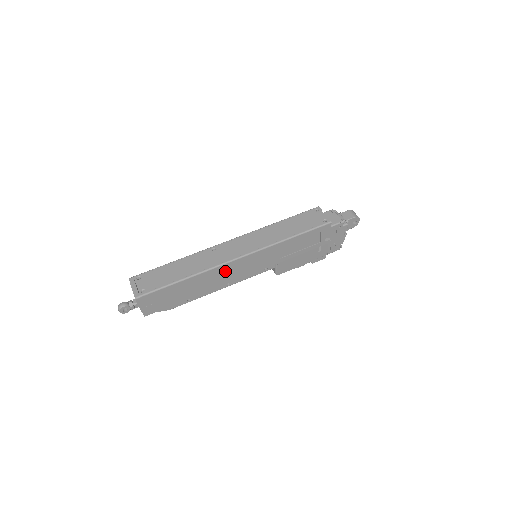
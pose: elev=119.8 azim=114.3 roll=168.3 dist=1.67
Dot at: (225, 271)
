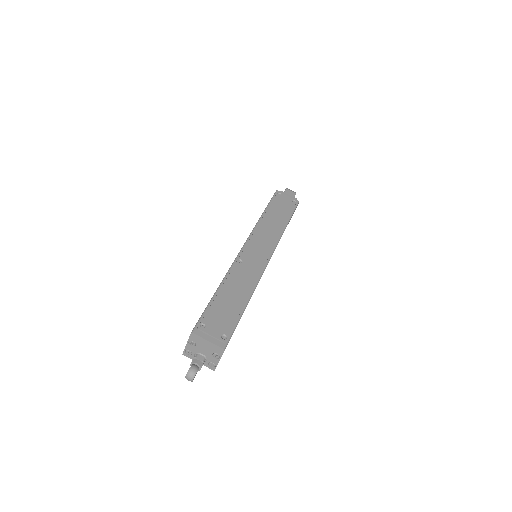
Dot at: occluded
